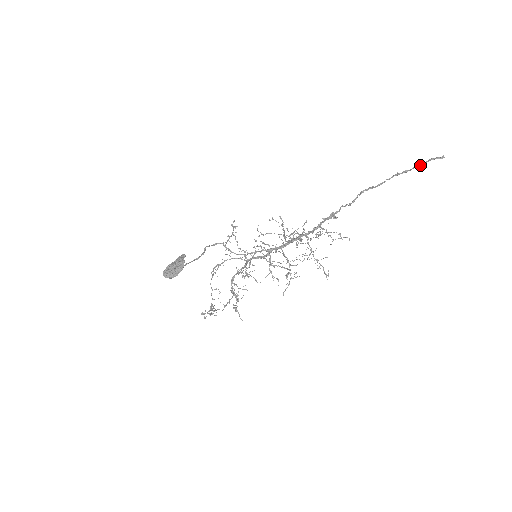
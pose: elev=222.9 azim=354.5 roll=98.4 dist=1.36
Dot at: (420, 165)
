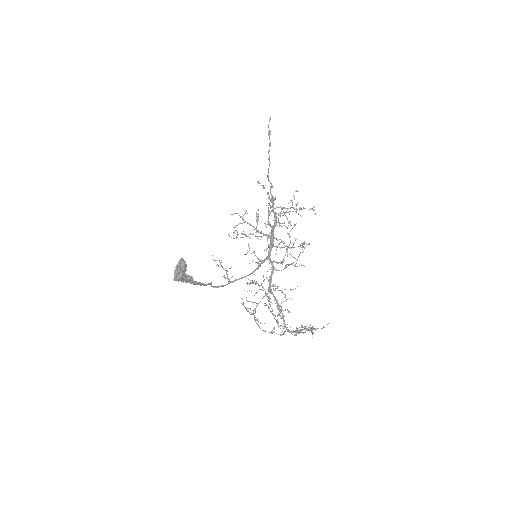
Dot at: (269, 134)
